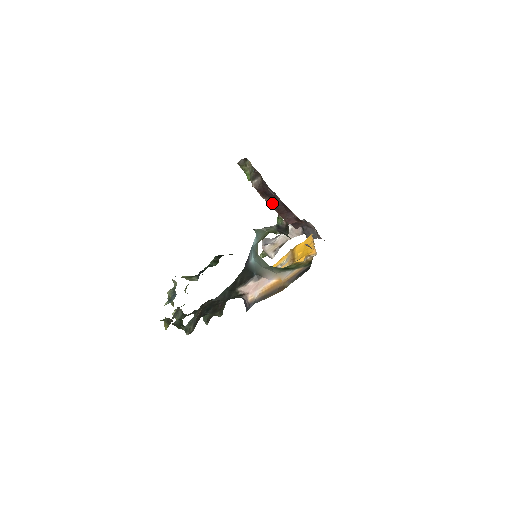
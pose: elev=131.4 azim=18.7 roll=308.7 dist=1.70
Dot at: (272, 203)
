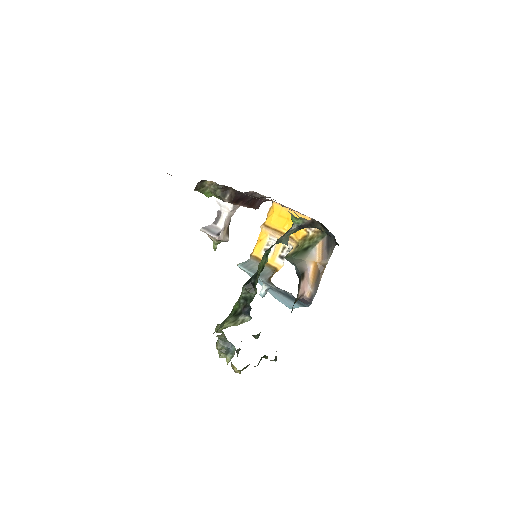
Dot at: (244, 203)
